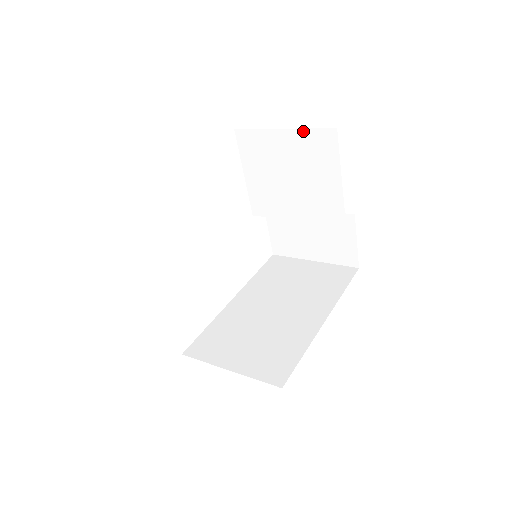
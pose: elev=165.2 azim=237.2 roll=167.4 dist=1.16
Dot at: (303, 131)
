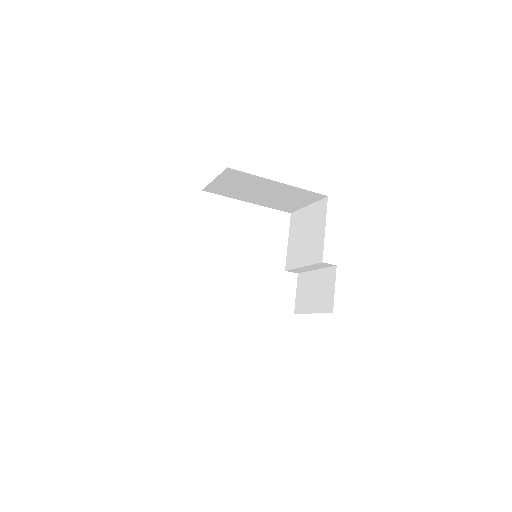
Dot at: (315, 203)
